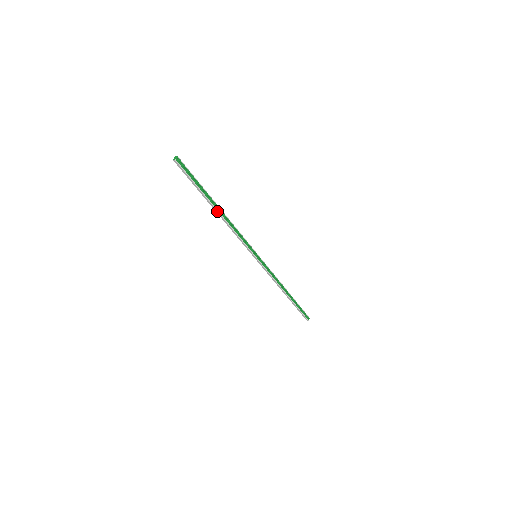
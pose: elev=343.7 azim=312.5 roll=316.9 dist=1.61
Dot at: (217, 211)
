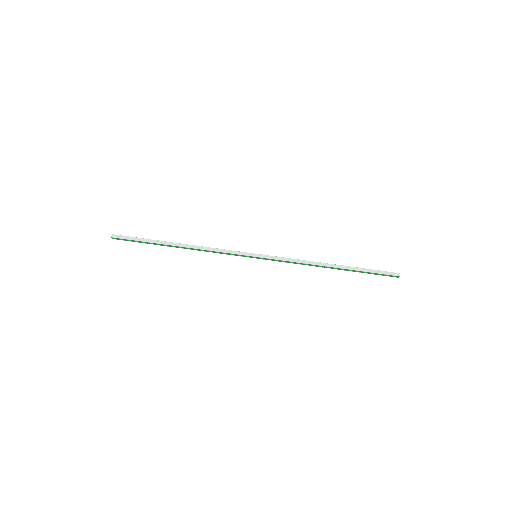
Dot at: (179, 247)
